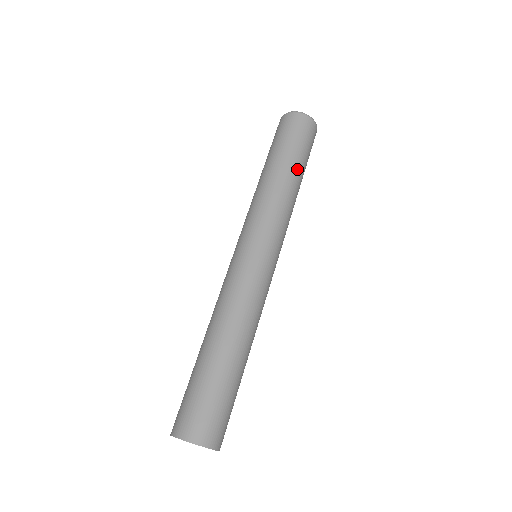
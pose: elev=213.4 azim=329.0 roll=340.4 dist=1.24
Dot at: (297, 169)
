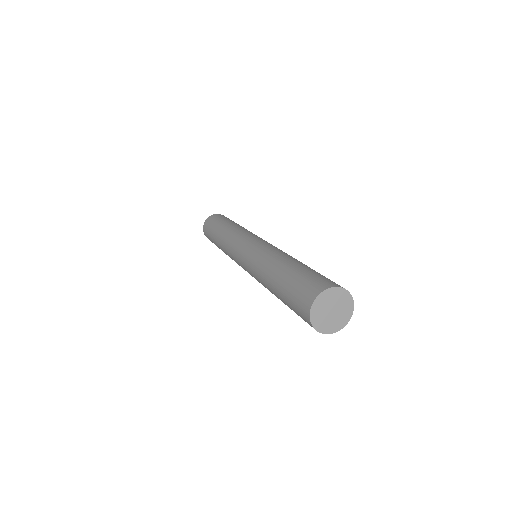
Dot at: occluded
